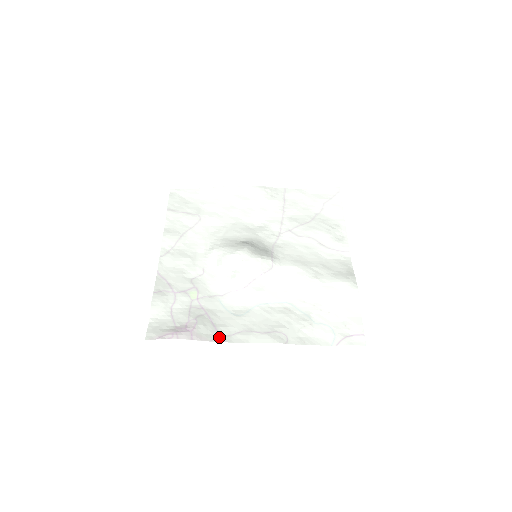
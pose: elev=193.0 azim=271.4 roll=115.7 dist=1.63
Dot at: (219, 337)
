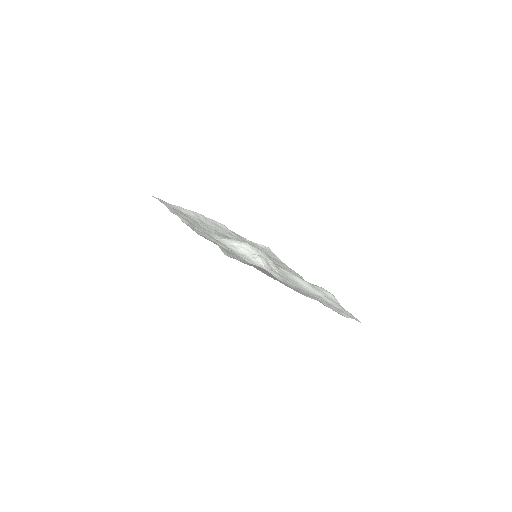
Dot at: (284, 284)
